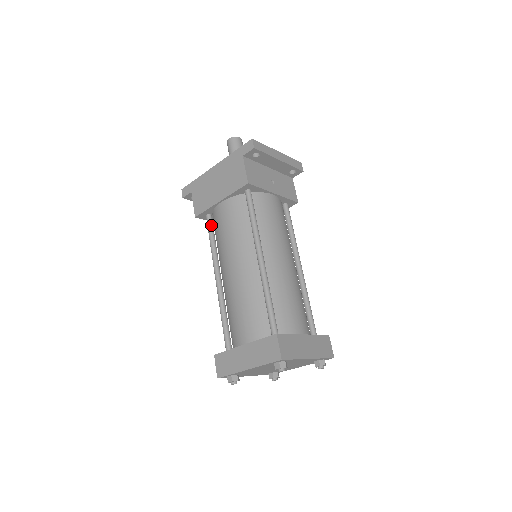
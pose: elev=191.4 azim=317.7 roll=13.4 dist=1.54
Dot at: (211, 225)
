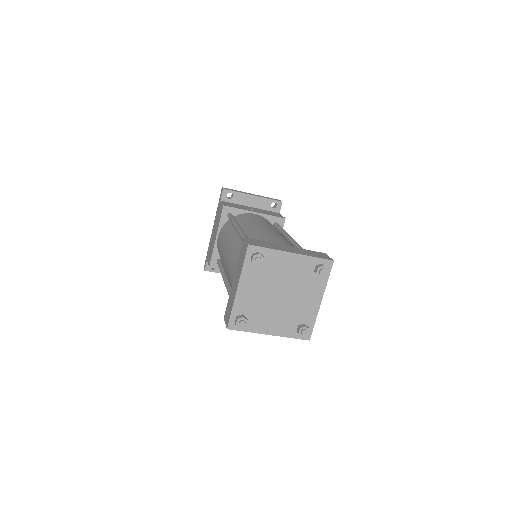
Dot at: (220, 262)
